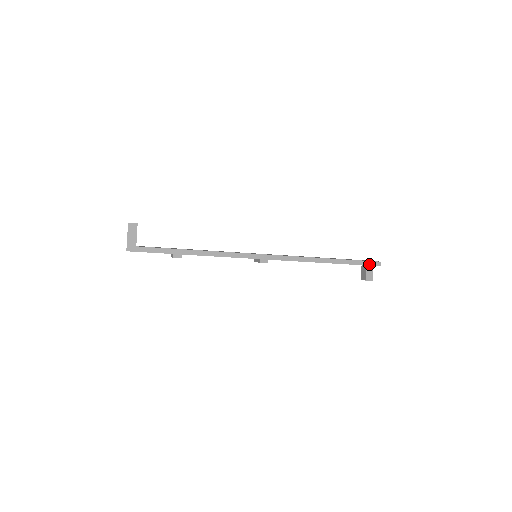
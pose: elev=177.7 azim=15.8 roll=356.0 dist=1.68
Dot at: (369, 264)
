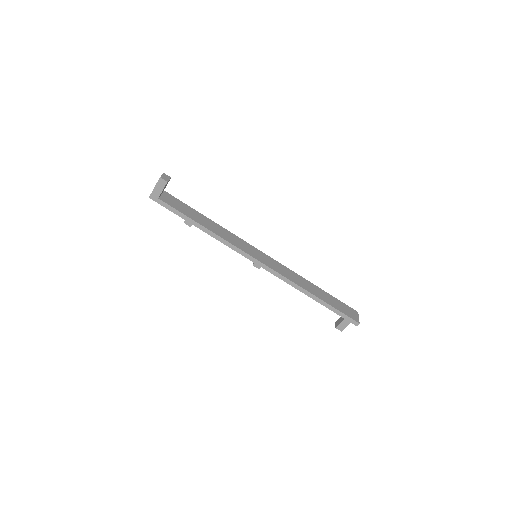
Dot at: (348, 319)
